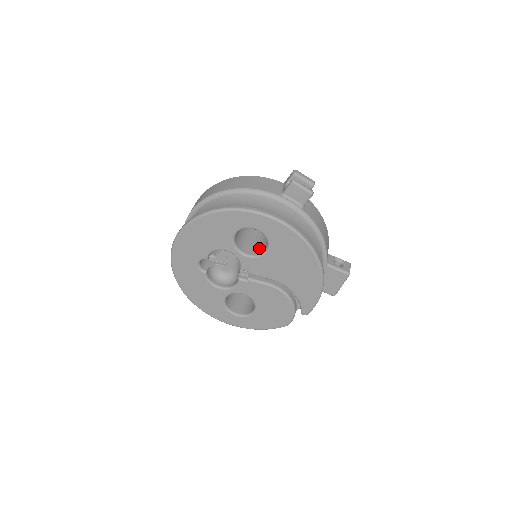
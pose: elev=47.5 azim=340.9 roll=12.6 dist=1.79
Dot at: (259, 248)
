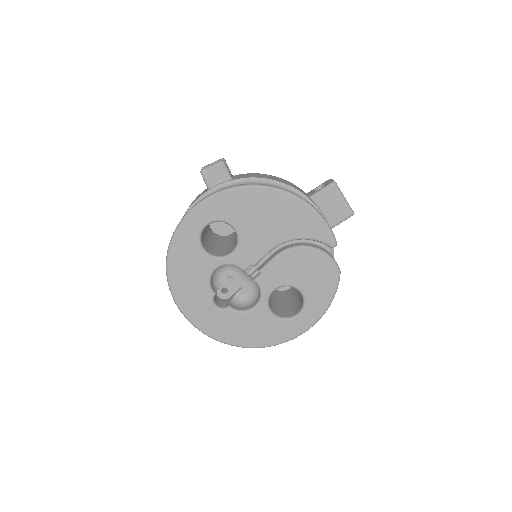
Dot at: (236, 240)
